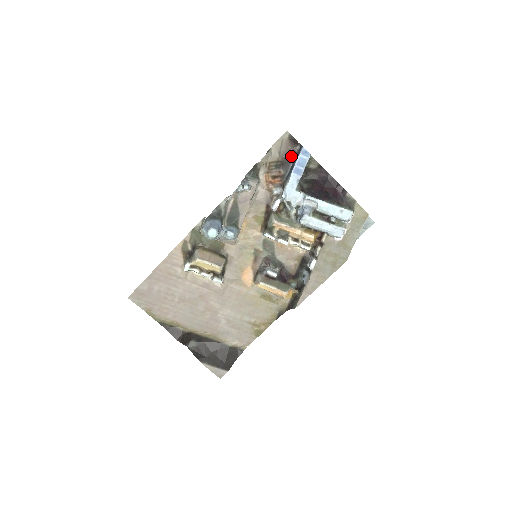
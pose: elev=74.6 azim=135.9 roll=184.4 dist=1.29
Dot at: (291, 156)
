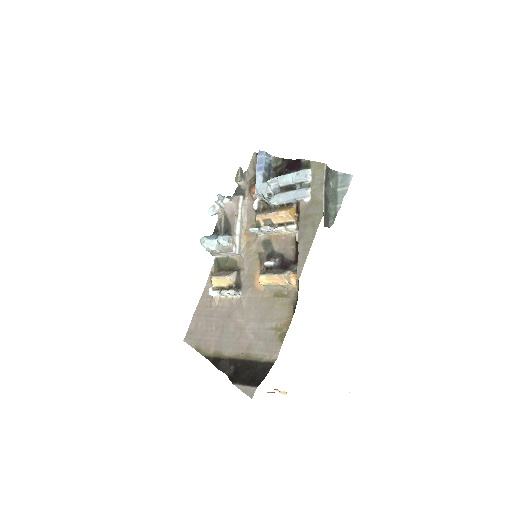
Dot at: occluded
